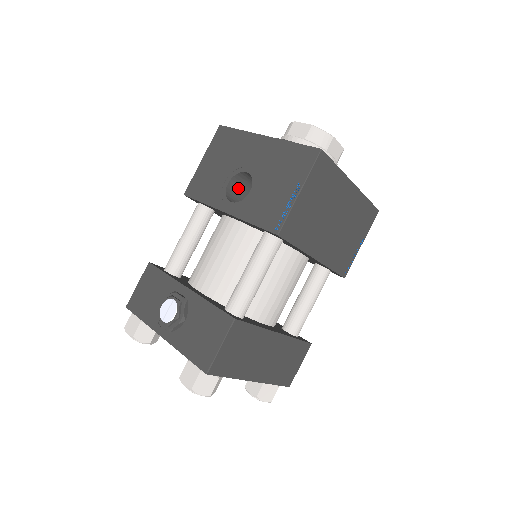
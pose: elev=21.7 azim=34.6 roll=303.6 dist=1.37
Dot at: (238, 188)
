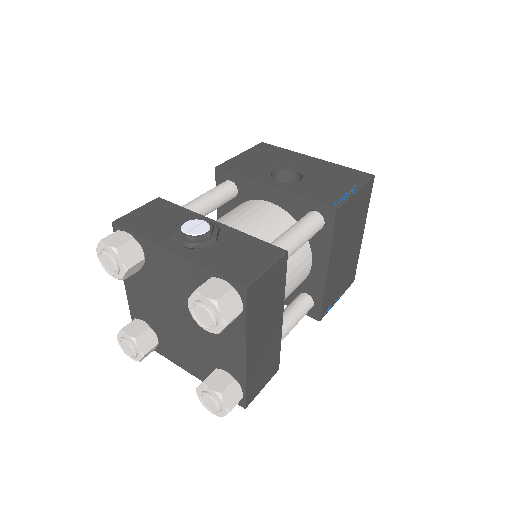
Dot at: occluded
